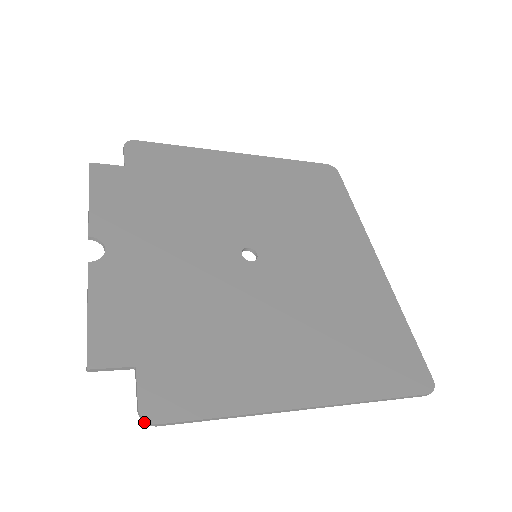
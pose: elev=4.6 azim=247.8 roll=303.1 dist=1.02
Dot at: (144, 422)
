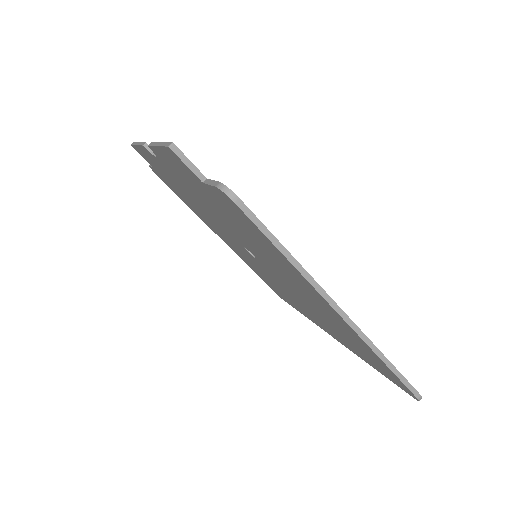
Dot at: (224, 192)
